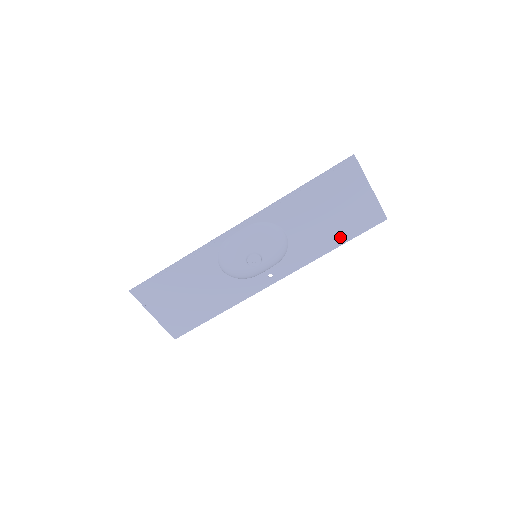
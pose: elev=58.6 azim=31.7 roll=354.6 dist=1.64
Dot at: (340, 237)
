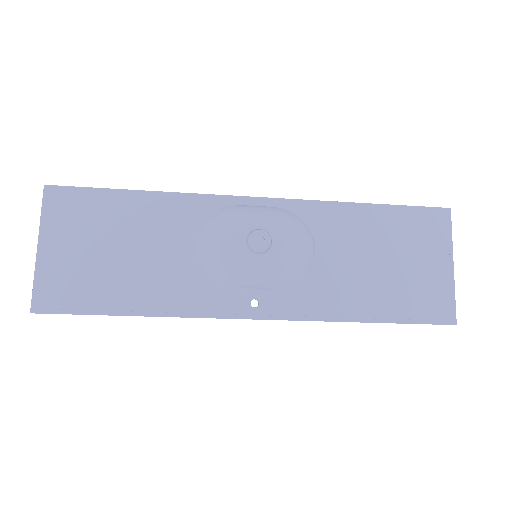
Dot at: (383, 308)
